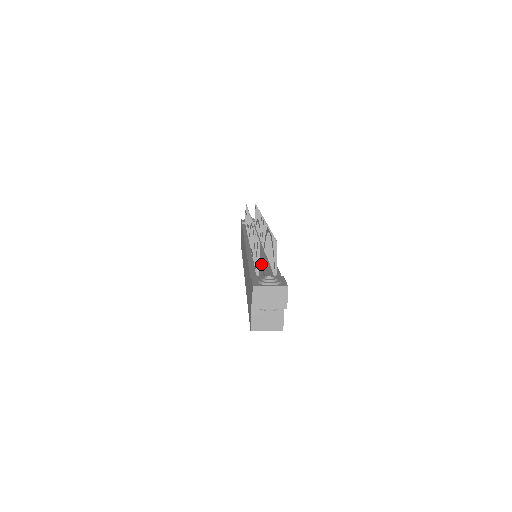
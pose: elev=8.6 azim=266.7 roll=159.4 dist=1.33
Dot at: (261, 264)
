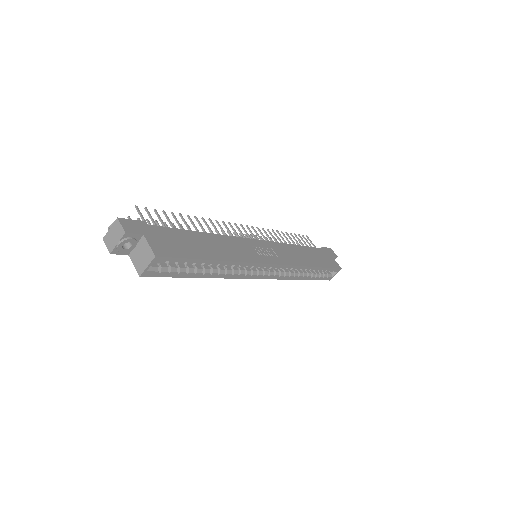
Dot at: occluded
